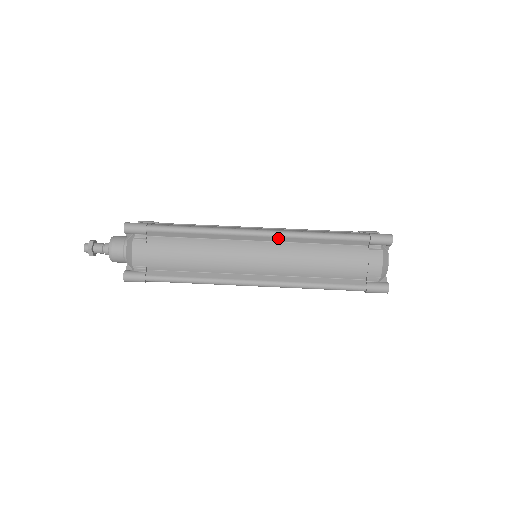
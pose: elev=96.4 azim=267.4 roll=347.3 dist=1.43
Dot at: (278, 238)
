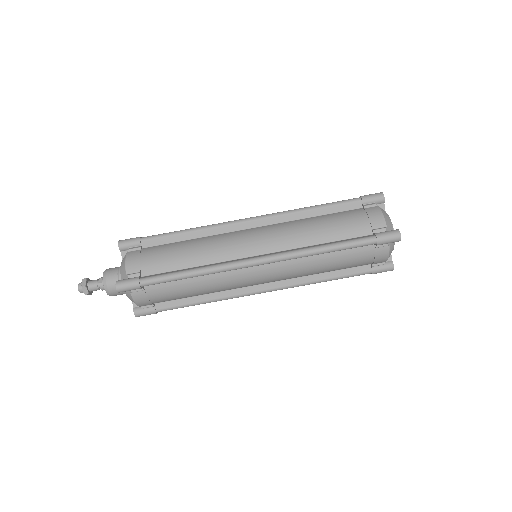
Dot at: (280, 261)
